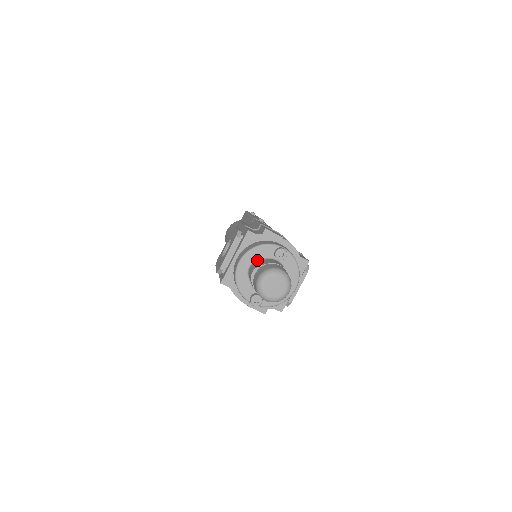
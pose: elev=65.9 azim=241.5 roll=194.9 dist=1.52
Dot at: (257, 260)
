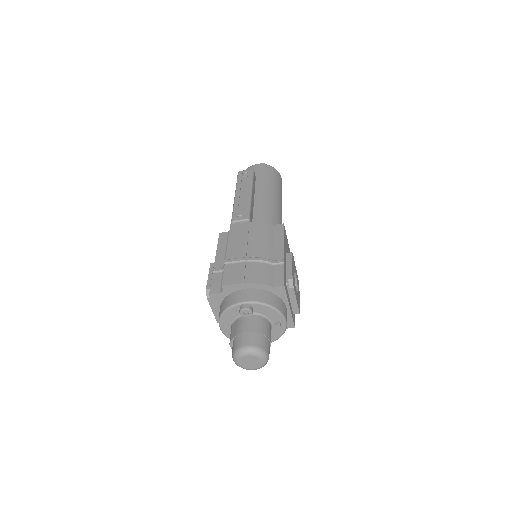
Dot at: (232, 321)
